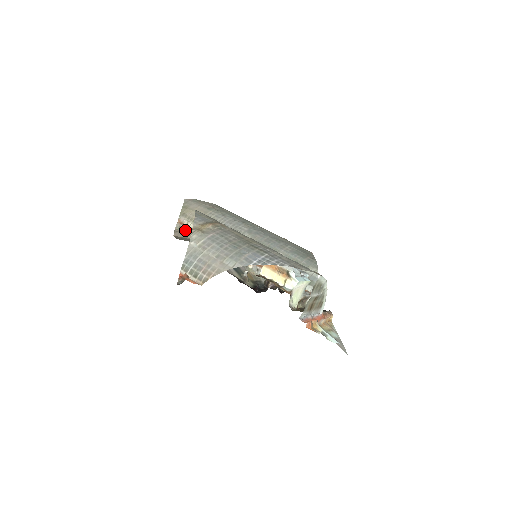
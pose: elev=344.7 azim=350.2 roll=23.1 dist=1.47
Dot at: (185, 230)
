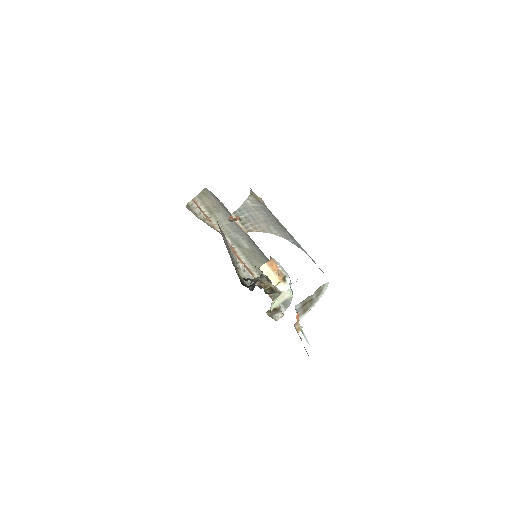
Dot at: (196, 209)
